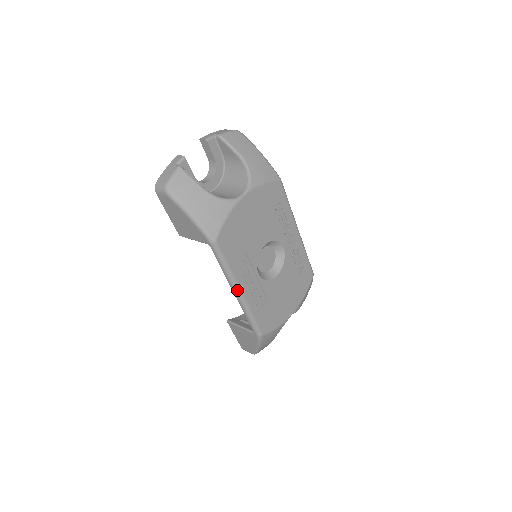
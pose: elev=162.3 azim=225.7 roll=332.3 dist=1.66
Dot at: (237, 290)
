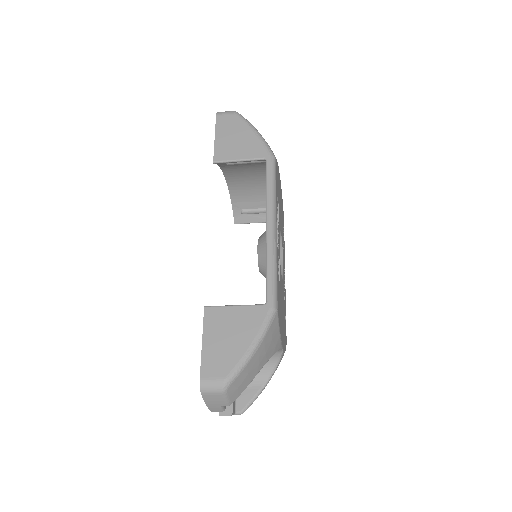
Dot at: (274, 221)
